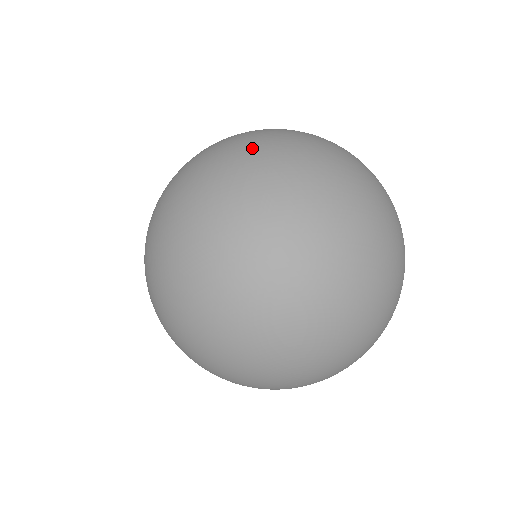
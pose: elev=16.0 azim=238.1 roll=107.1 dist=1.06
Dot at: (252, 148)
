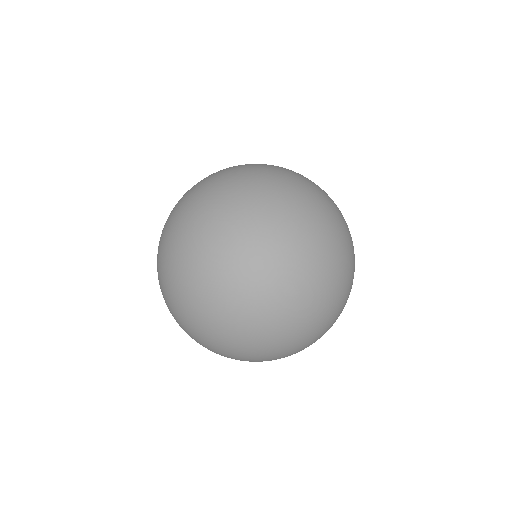
Dot at: (281, 167)
